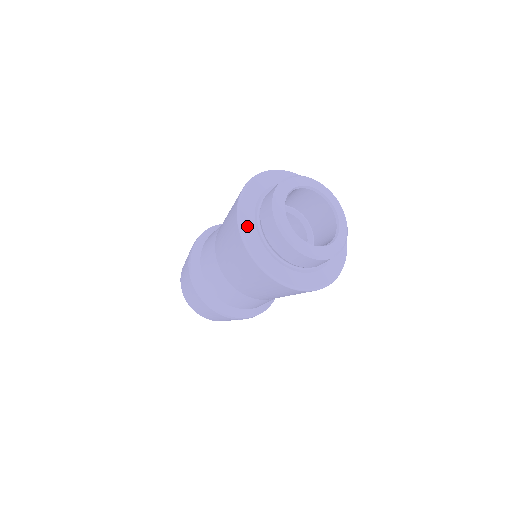
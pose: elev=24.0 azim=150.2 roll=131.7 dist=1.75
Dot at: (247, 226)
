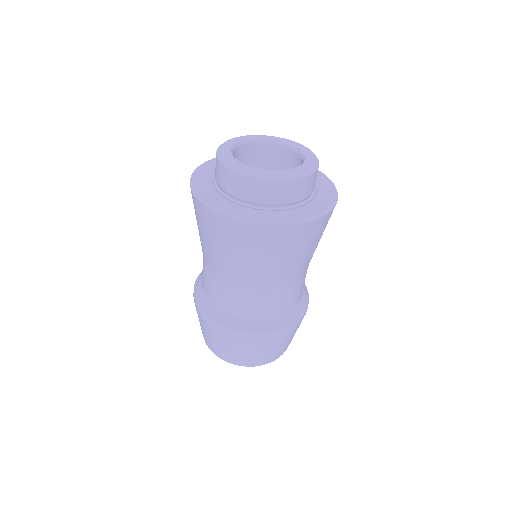
Dot at: (209, 197)
